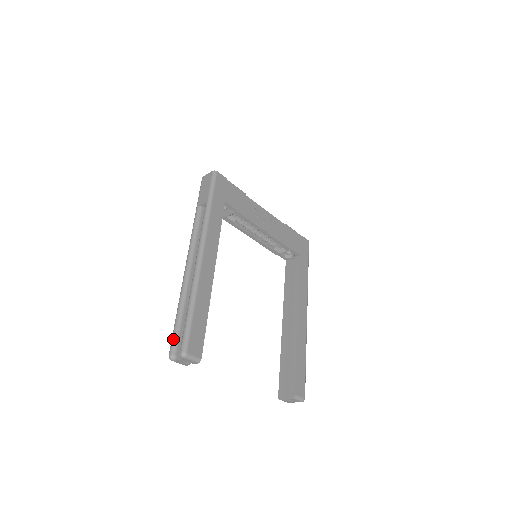
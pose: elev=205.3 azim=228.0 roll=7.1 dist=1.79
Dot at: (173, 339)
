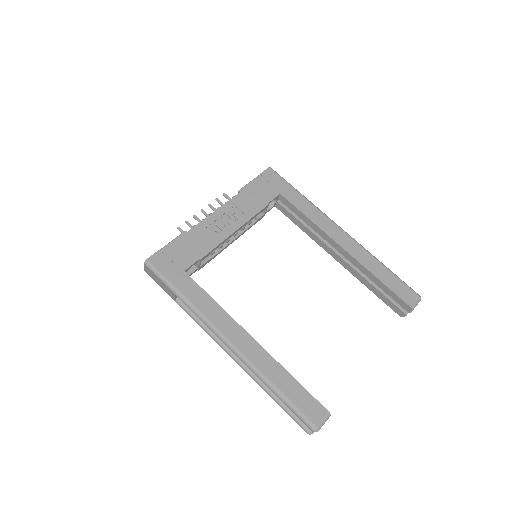
Dot at: occluded
